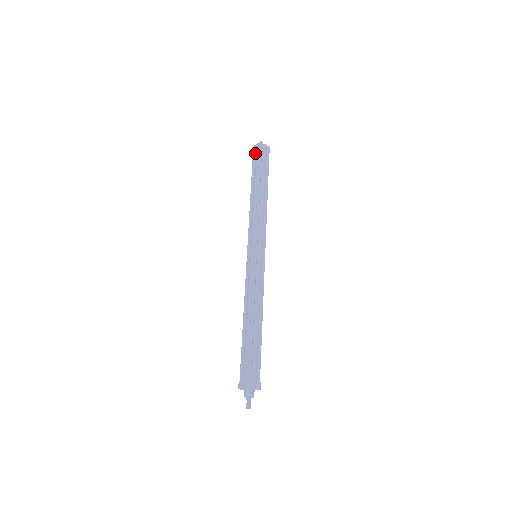
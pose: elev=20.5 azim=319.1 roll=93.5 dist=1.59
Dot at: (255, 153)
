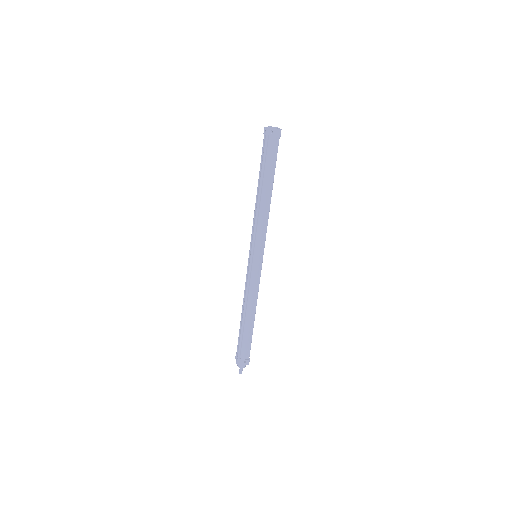
Dot at: (270, 139)
